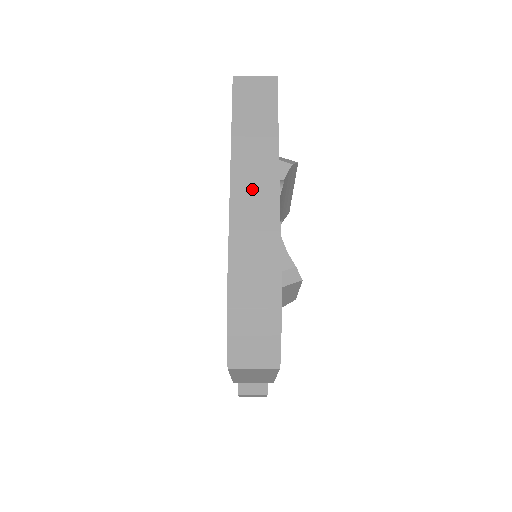
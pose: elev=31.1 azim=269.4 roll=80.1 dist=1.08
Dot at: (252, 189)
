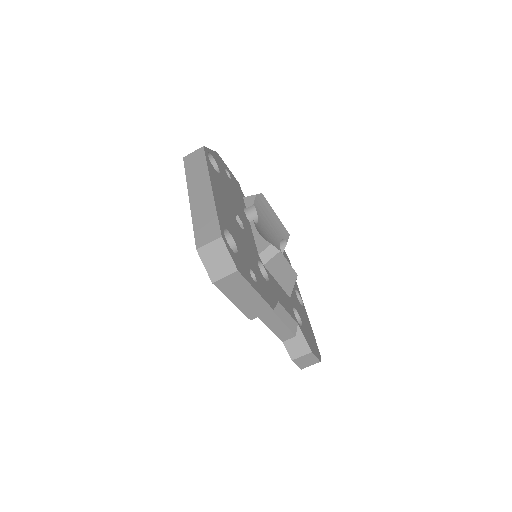
Dot at: (199, 197)
